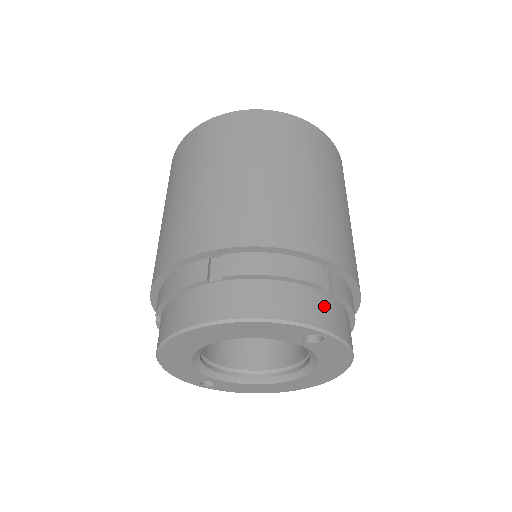
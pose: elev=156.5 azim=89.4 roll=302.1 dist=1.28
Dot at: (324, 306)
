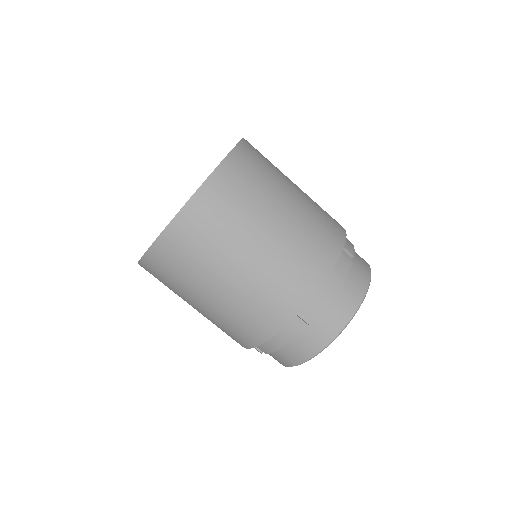
Dot at: (358, 269)
